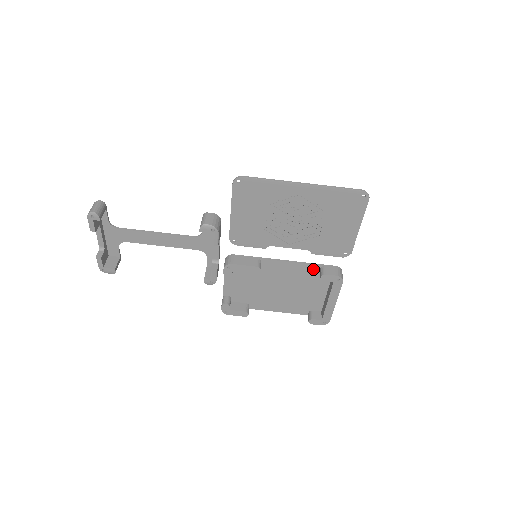
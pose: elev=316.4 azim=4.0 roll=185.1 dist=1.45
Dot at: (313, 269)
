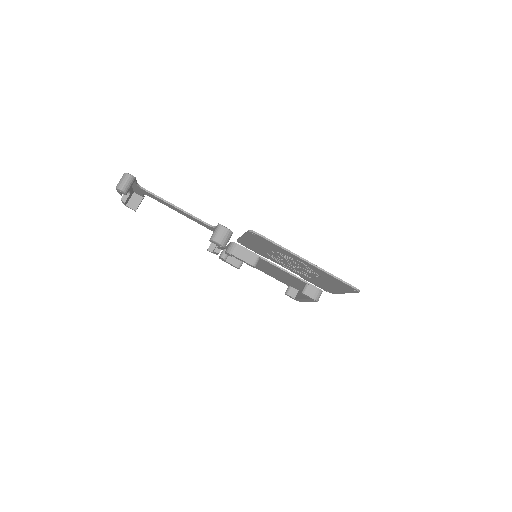
Dot at: (300, 281)
